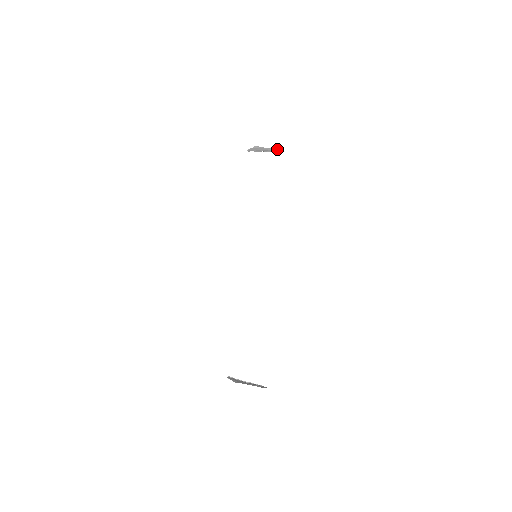
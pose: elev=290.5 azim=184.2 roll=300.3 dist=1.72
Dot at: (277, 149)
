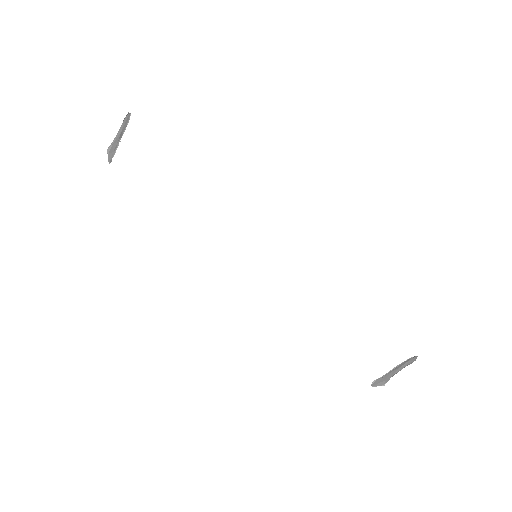
Dot at: (125, 119)
